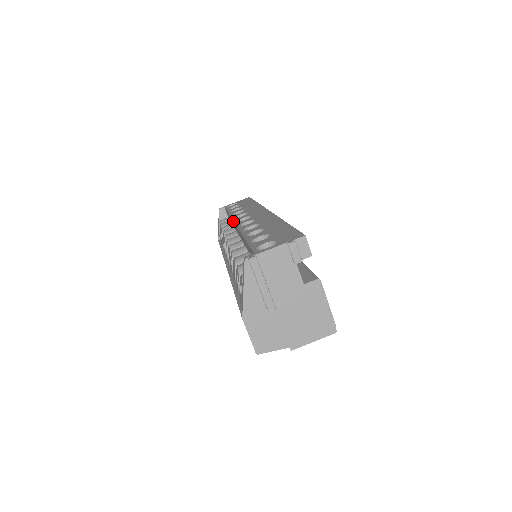
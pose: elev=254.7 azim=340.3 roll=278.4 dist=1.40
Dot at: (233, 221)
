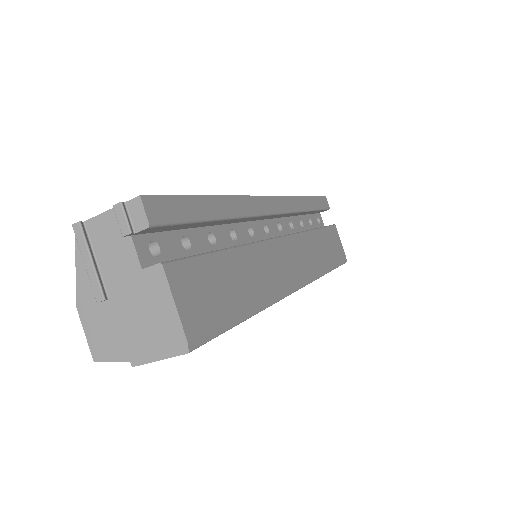
Dot at: occluded
